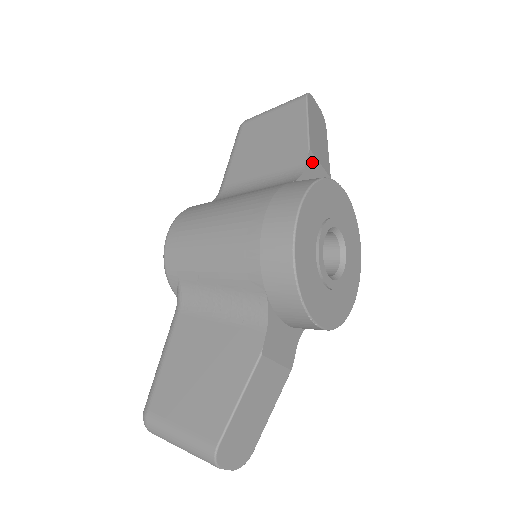
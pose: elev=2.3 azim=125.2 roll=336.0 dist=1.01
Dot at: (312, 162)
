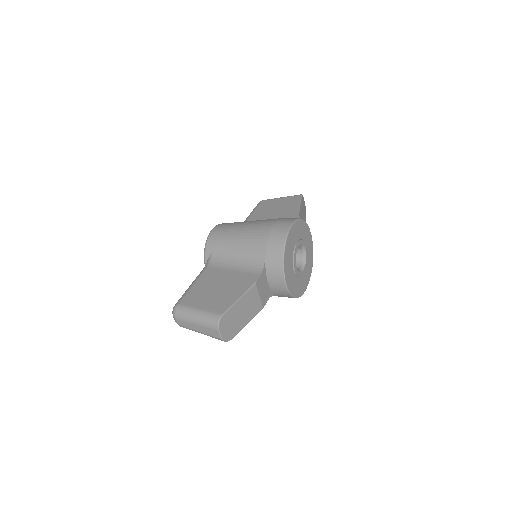
Dot at: occluded
